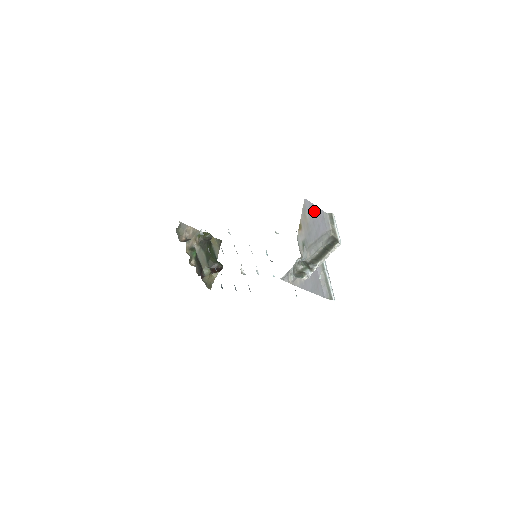
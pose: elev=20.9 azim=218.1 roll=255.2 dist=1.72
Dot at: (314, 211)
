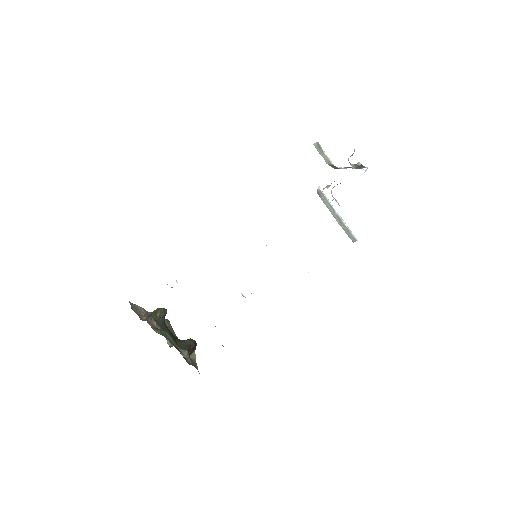
Dot at: occluded
